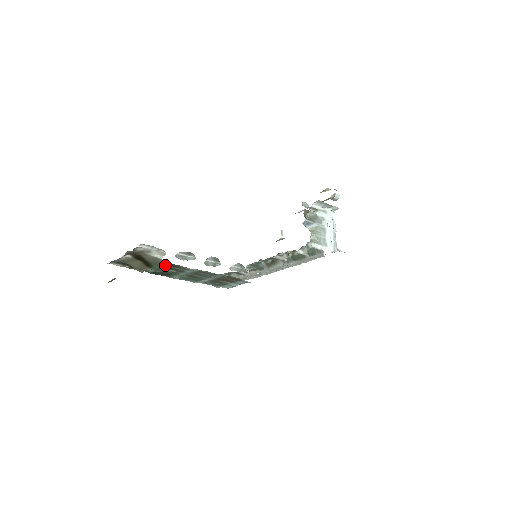
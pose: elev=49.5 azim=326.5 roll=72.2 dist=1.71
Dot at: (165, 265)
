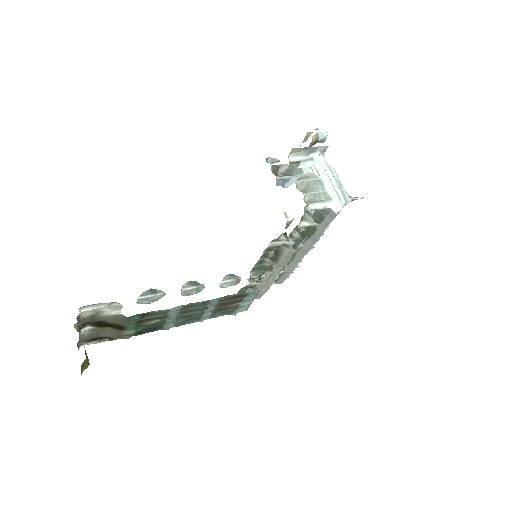
Dot at: (134, 319)
